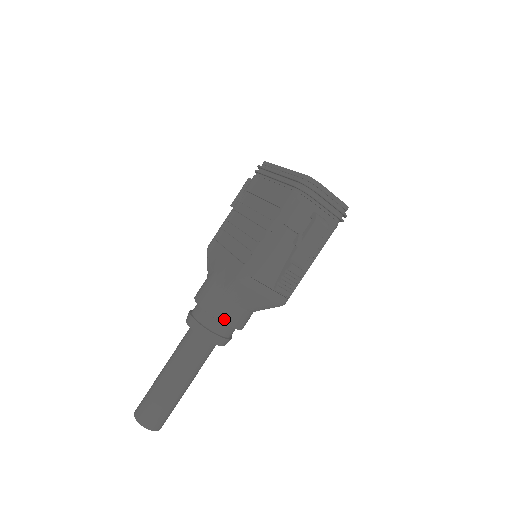
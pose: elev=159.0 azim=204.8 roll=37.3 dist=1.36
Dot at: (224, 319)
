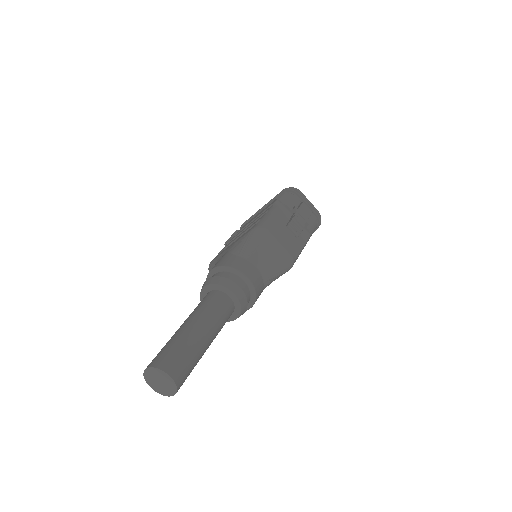
Dot at: (243, 270)
